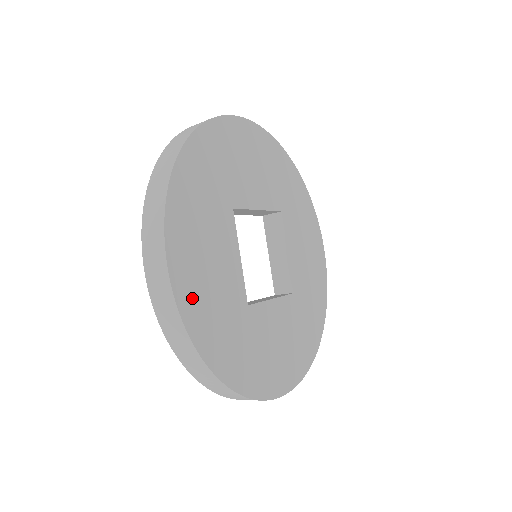
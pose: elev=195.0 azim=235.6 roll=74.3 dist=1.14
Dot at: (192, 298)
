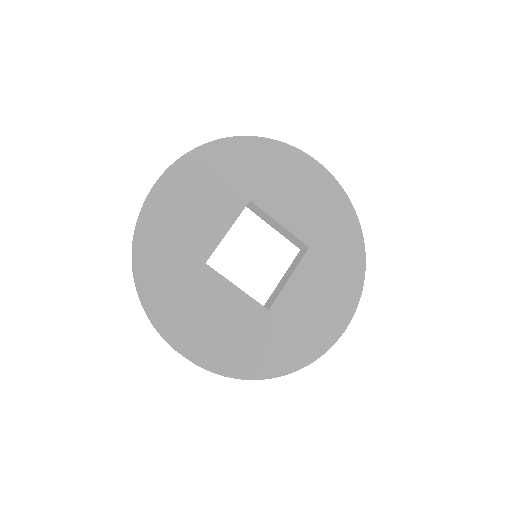
Dot at: (160, 210)
